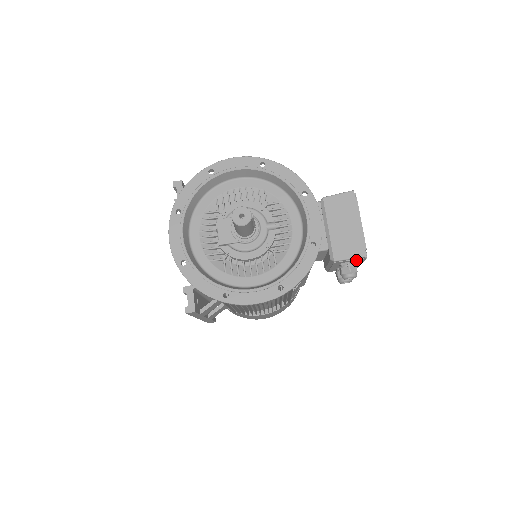
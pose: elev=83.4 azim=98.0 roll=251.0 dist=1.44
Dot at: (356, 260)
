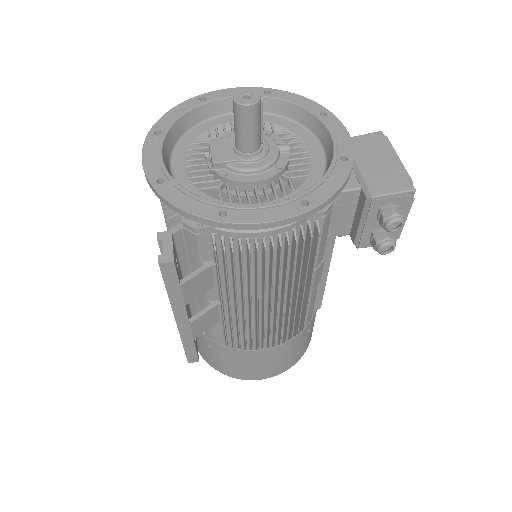
Dot at: (400, 201)
